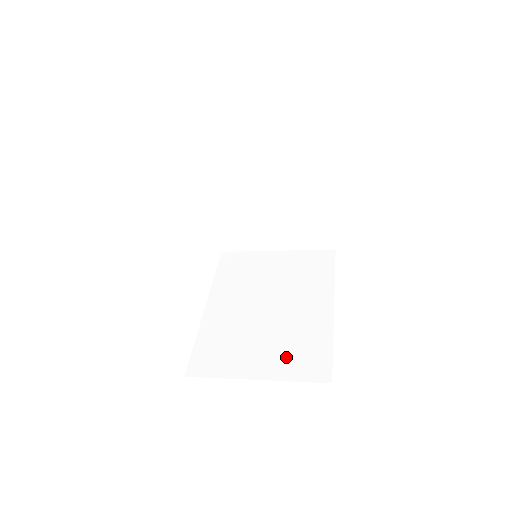
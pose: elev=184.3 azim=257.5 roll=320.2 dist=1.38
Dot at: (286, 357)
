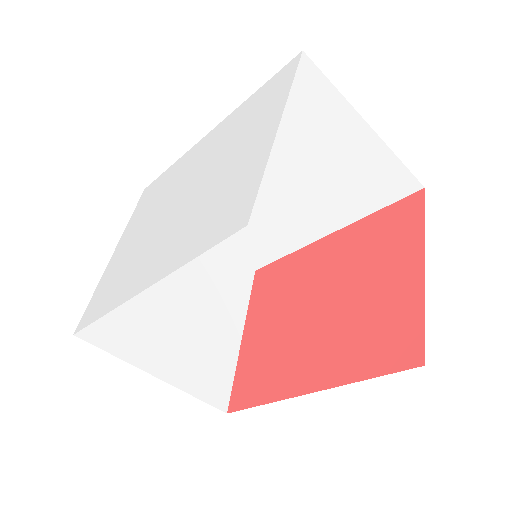
Dot at: occluded
